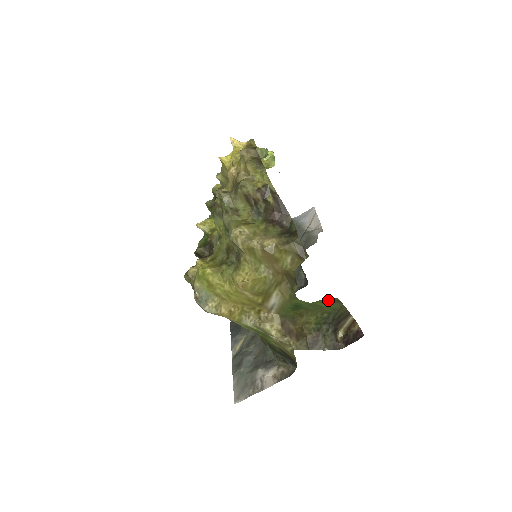
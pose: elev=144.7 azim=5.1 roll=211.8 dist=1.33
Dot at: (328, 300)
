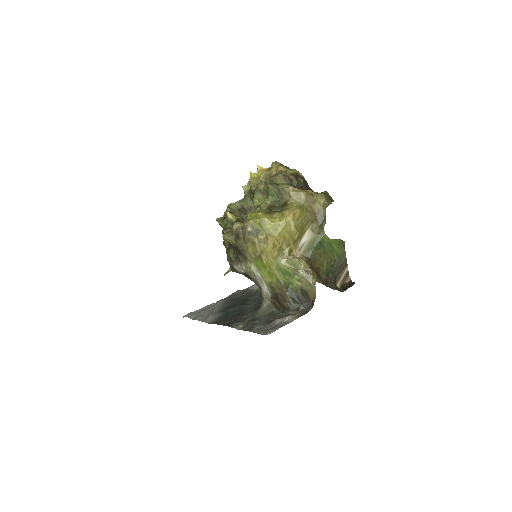
Dot at: (339, 242)
